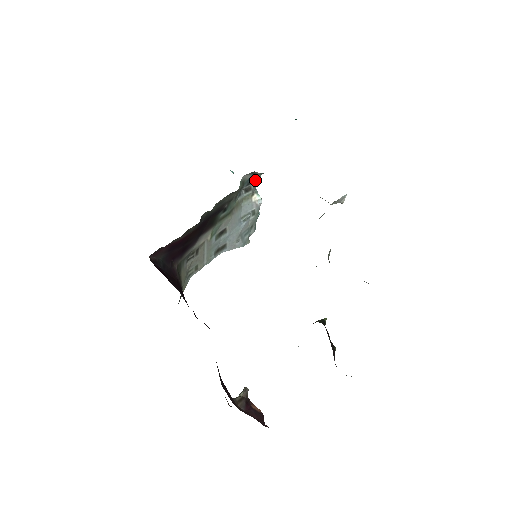
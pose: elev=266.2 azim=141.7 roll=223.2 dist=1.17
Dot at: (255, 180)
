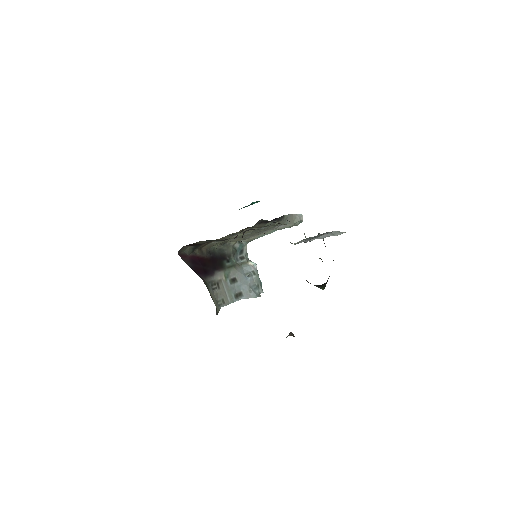
Dot at: (244, 251)
